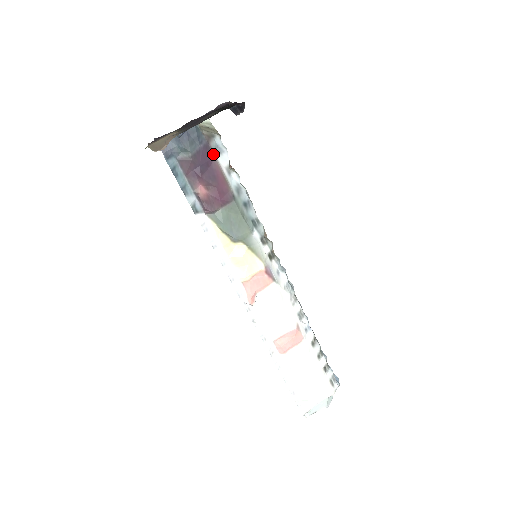
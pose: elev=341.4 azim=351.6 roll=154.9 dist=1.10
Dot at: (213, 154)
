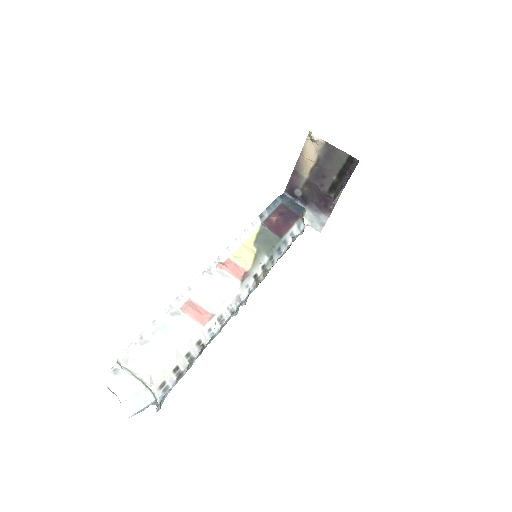
Dot at: (296, 221)
